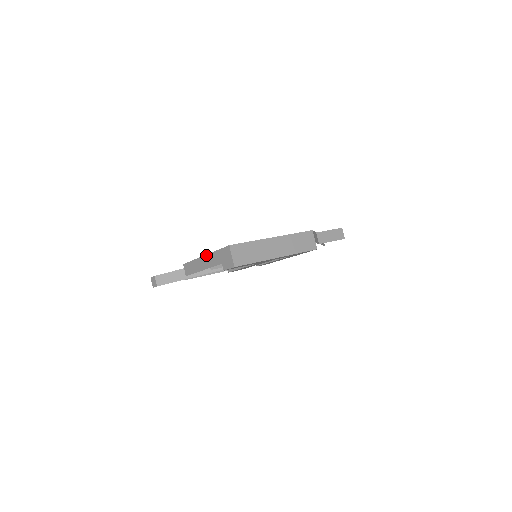
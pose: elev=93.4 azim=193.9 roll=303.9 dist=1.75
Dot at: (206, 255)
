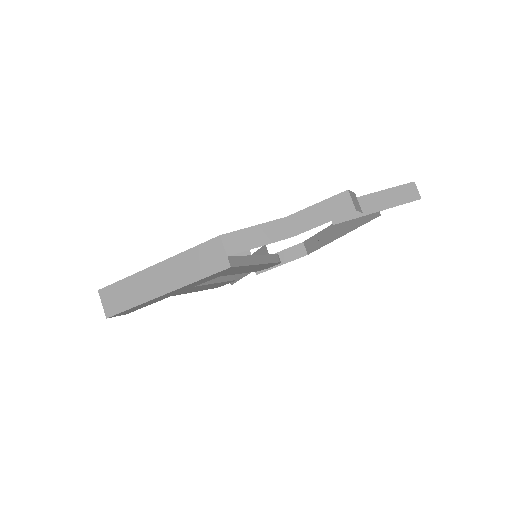
Dot at: occluded
